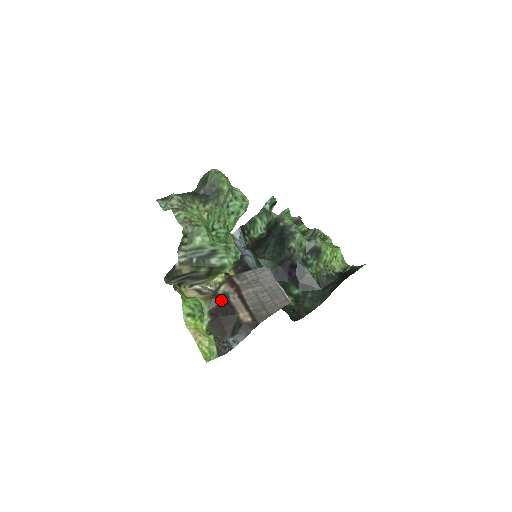
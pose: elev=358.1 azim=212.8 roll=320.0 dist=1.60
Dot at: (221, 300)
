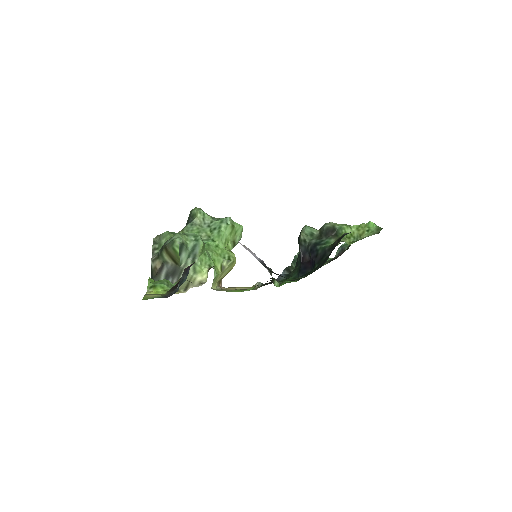
Dot at: occluded
